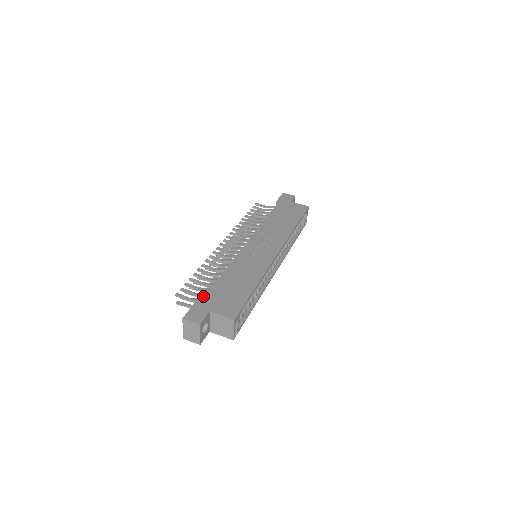
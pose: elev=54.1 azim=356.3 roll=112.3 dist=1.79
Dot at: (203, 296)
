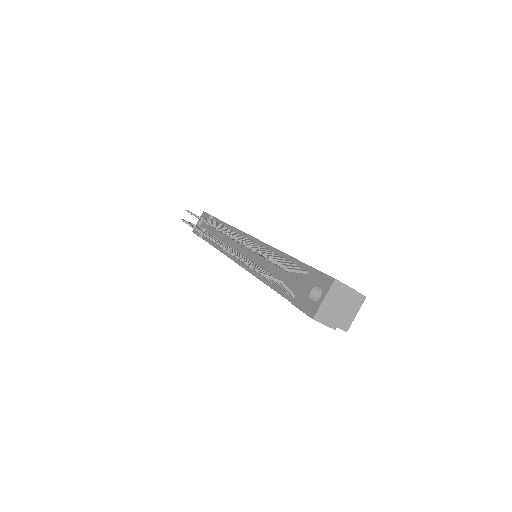
Dot at: (297, 268)
